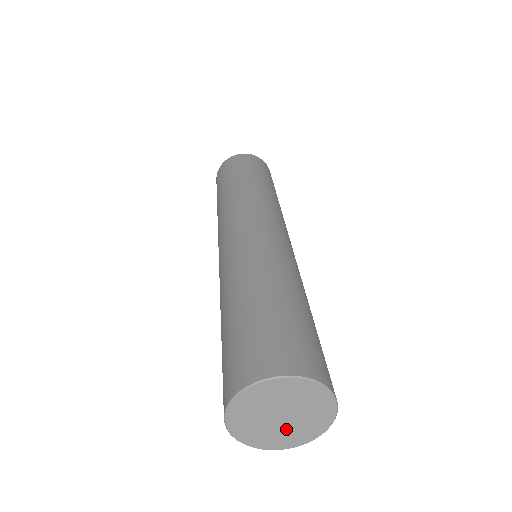
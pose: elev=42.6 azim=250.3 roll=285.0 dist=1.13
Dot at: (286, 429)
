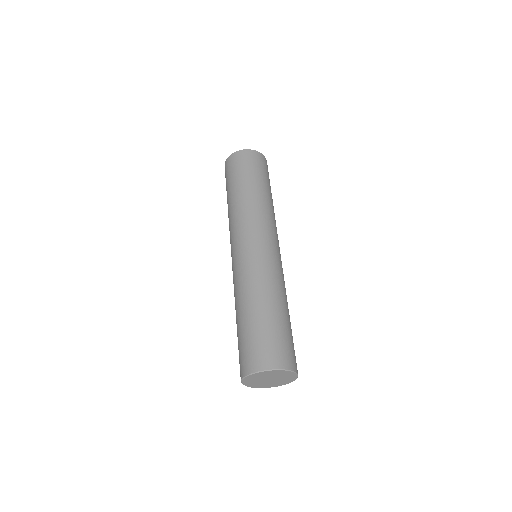
Dot at: (273, 382)
